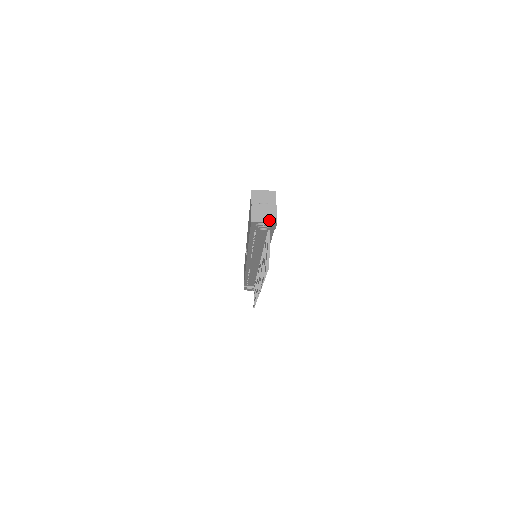
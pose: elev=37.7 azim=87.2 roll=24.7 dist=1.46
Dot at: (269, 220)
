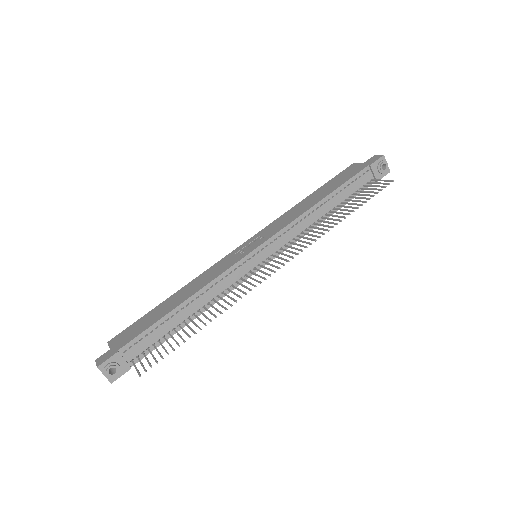
Dot at: (387, 166)
